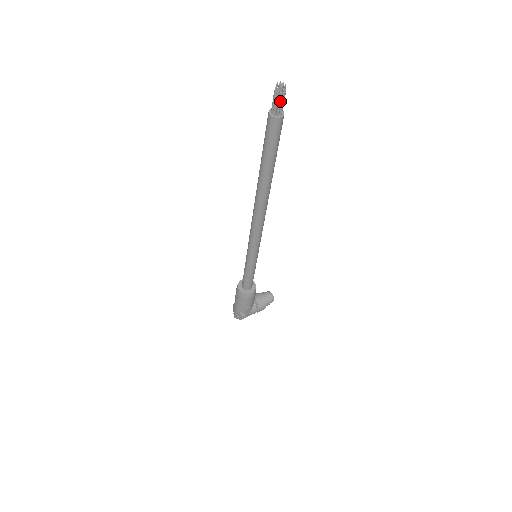
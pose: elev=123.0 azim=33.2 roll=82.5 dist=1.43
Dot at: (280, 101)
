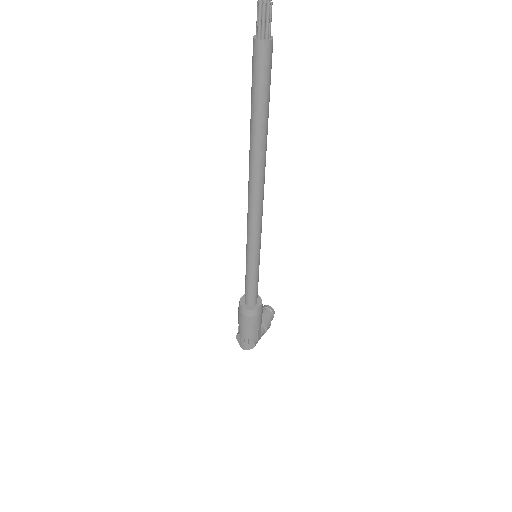
Dot at: (269, 15)
